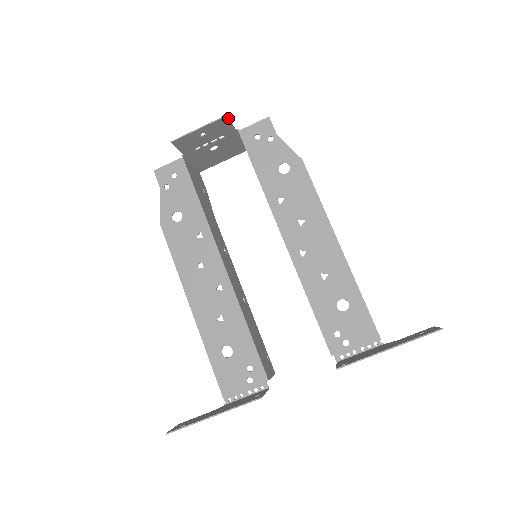
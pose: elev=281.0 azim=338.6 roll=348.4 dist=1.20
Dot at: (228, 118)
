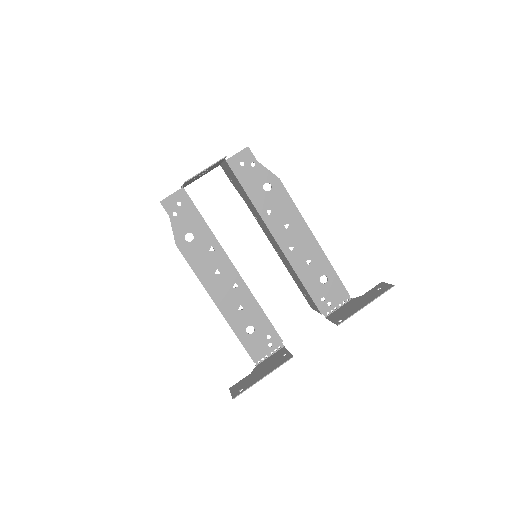
Dot at: occluded
